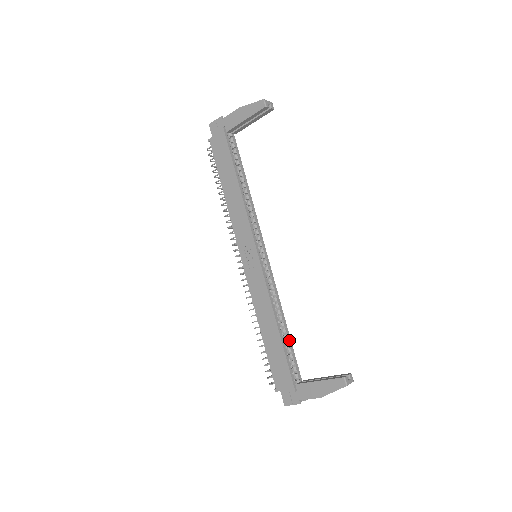
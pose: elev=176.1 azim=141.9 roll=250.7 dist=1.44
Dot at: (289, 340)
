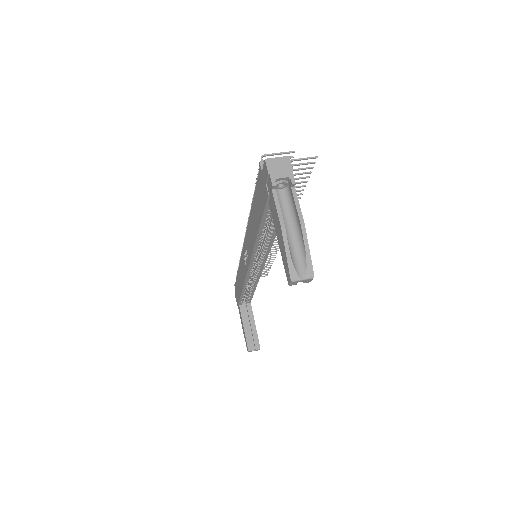
Dot at: (252, 292)
